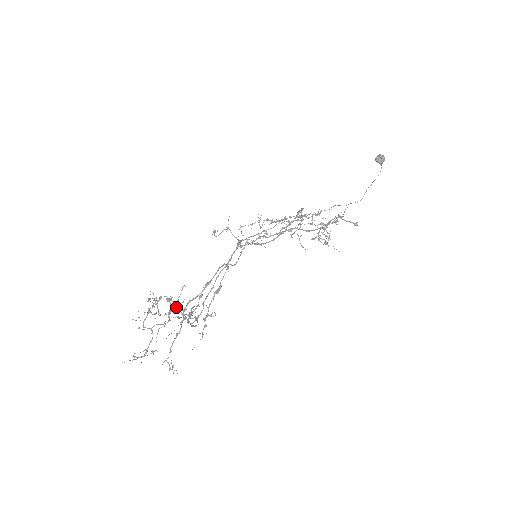
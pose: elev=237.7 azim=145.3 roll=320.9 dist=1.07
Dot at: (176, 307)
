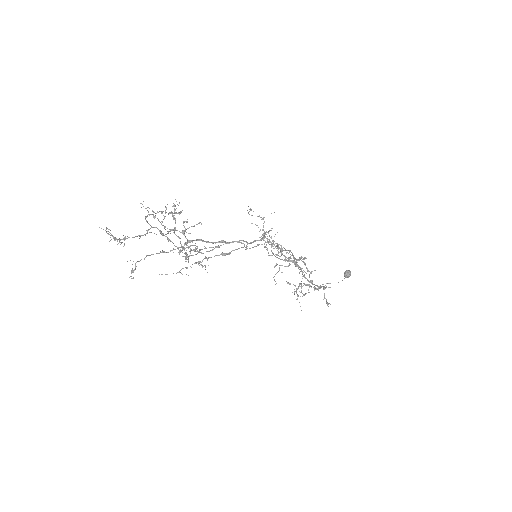
Dot at: (183, 232)
